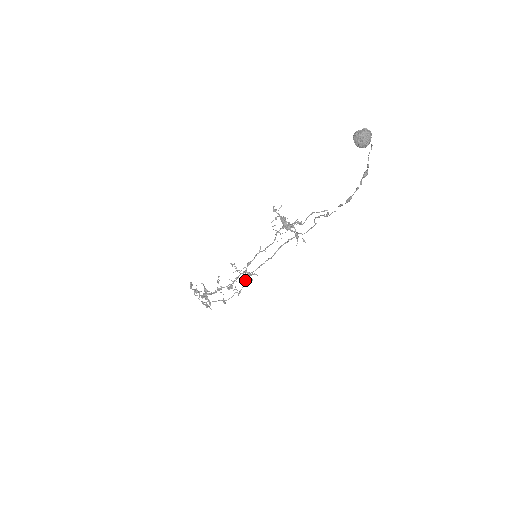
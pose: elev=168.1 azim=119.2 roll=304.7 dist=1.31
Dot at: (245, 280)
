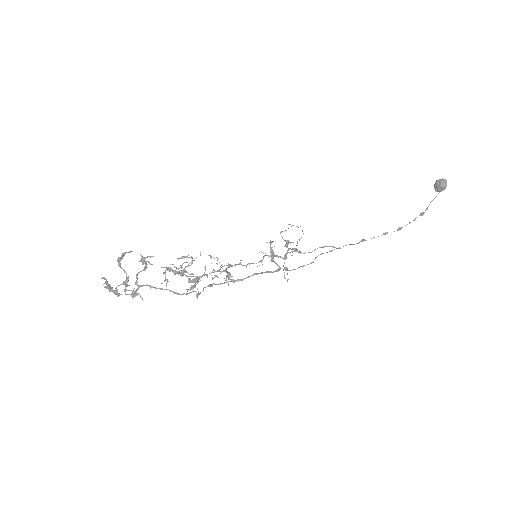
Dot at: occluded
